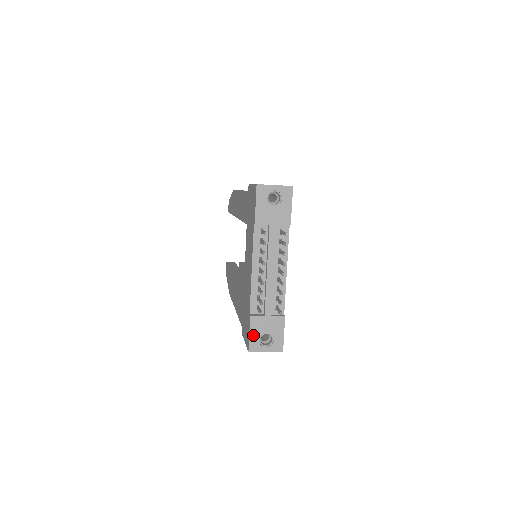
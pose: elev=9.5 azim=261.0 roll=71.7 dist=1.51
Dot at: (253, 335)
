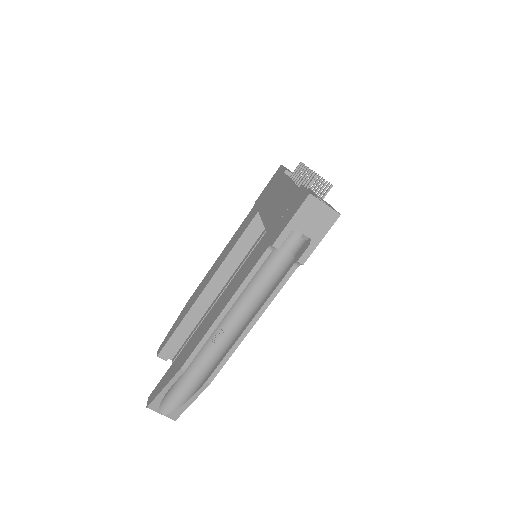
Dot at: (309, 191)
